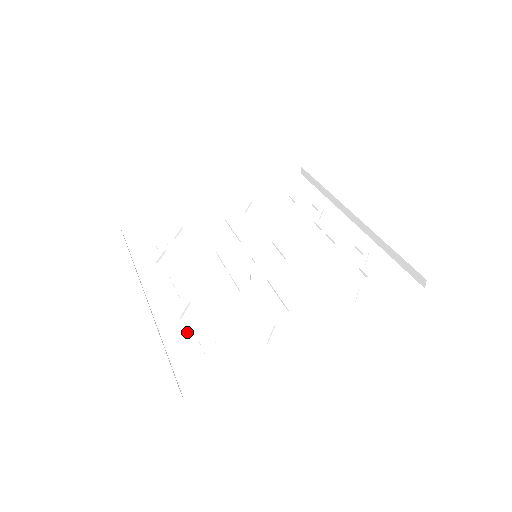
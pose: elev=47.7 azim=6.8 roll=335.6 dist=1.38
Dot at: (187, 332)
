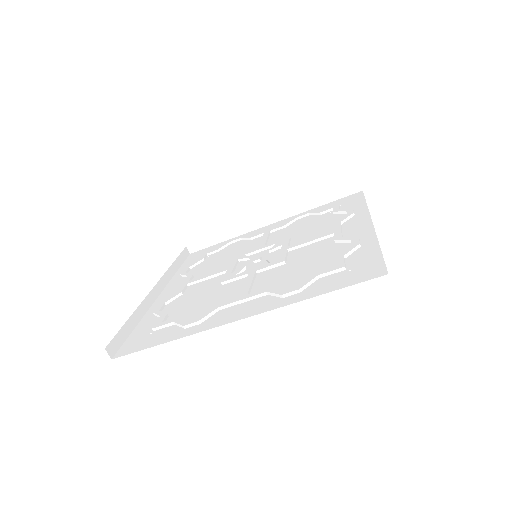
Dot at: (158, 313)
